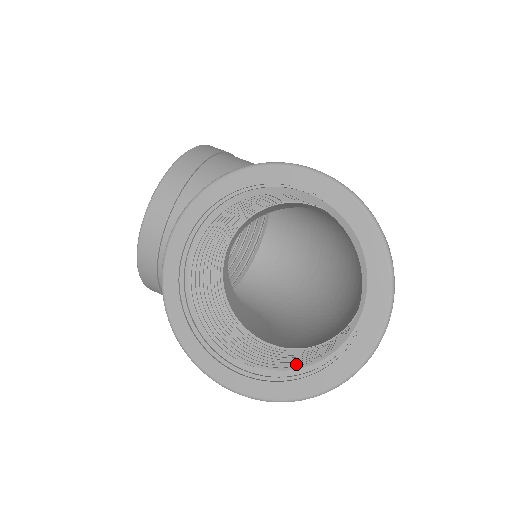
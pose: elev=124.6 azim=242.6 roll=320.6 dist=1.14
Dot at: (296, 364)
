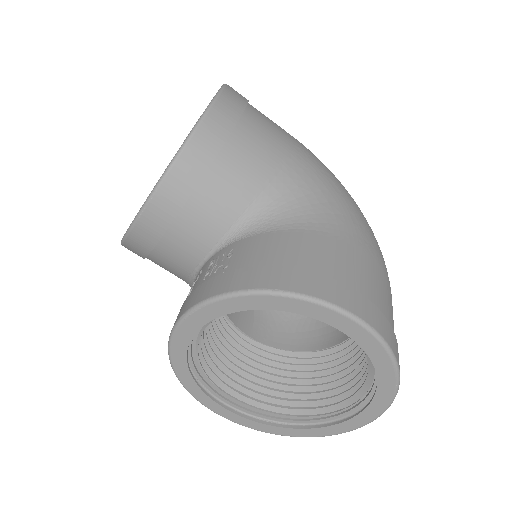
Dot at: (282, 400)
